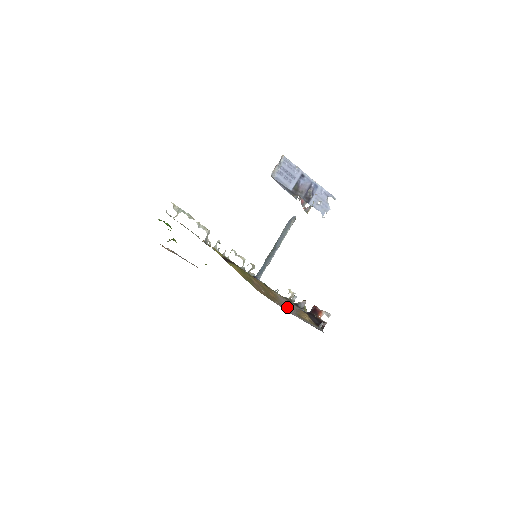
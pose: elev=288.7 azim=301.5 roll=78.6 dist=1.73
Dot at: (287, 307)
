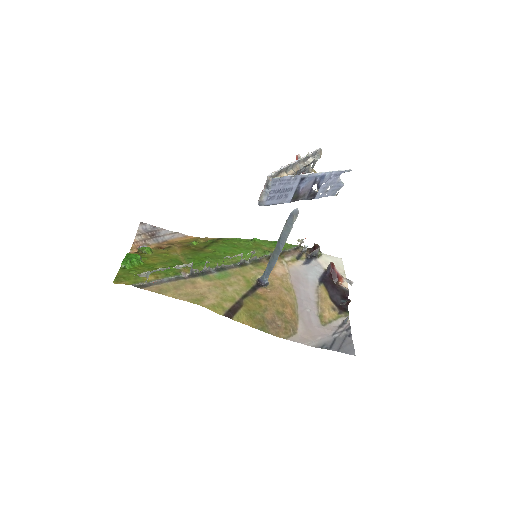
Dot at: (307, 312)
